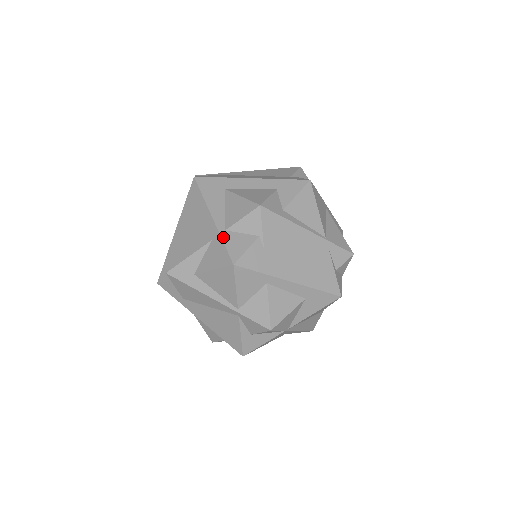
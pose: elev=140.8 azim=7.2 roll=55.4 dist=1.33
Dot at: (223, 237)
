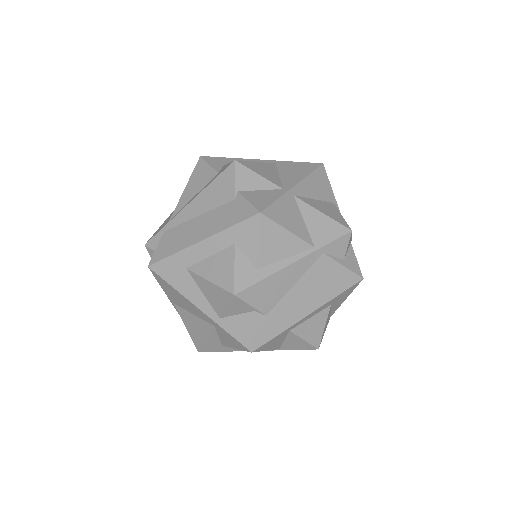
Dot at: (223, 327)
